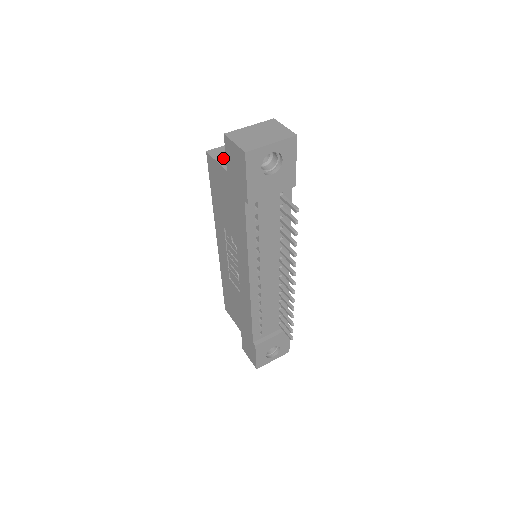
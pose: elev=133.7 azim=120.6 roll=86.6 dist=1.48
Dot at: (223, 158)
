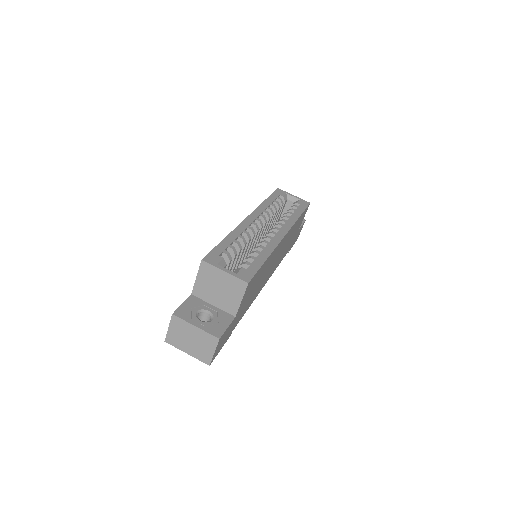
Dot at: (203, 280)
